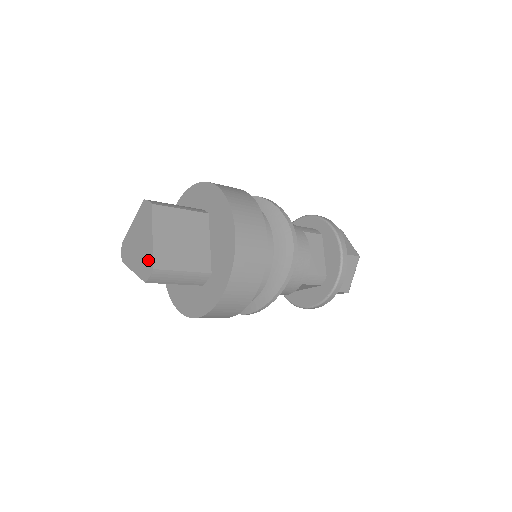
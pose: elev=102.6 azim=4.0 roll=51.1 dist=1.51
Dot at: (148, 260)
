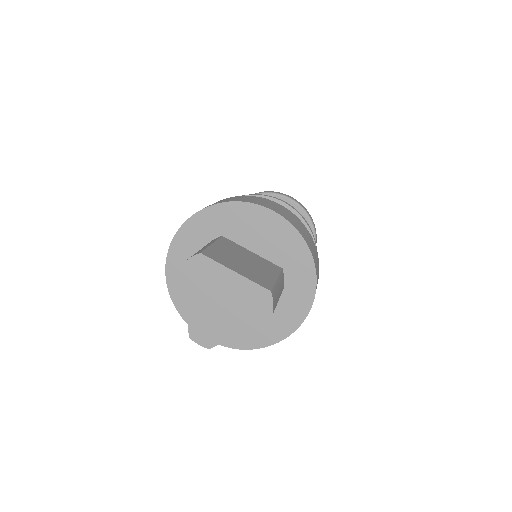
Dot at: (254, 295)
